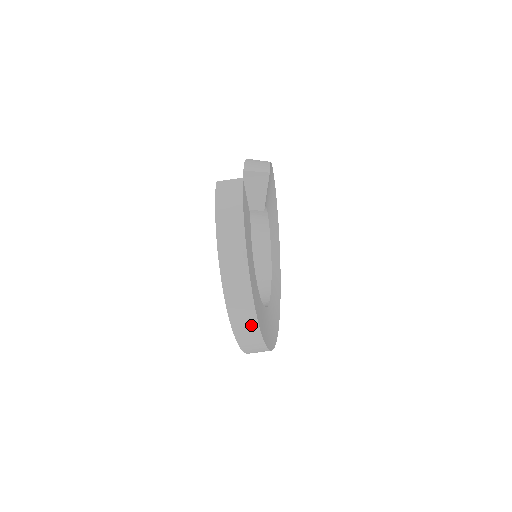
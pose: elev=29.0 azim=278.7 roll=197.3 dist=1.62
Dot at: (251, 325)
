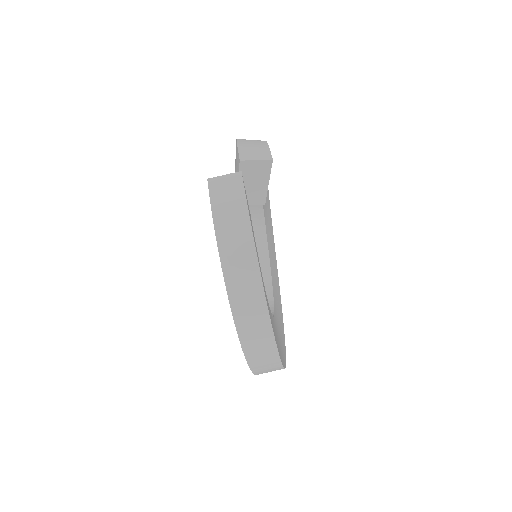
Dot at: (269, 353)
